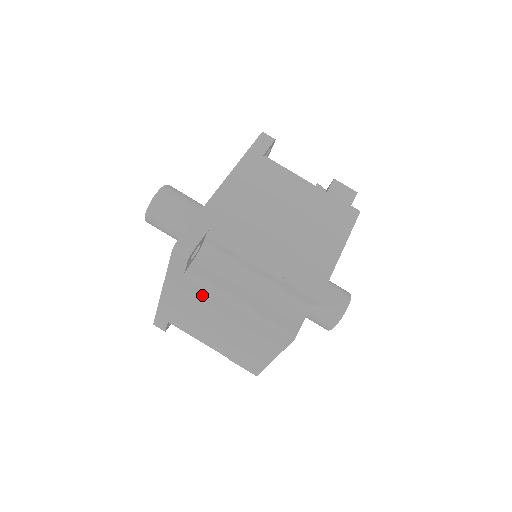
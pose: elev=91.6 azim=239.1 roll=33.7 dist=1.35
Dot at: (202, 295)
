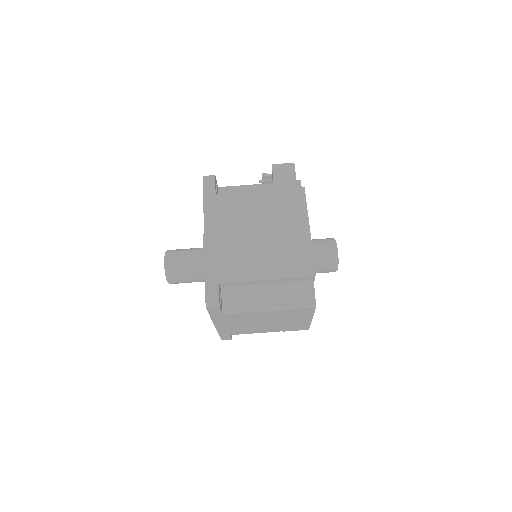
Dot at: (242, 316)
